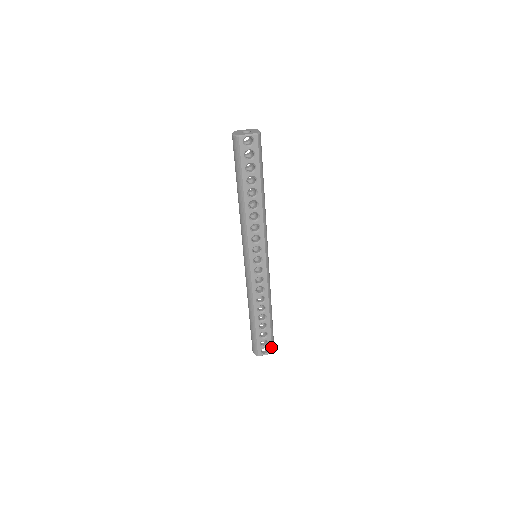
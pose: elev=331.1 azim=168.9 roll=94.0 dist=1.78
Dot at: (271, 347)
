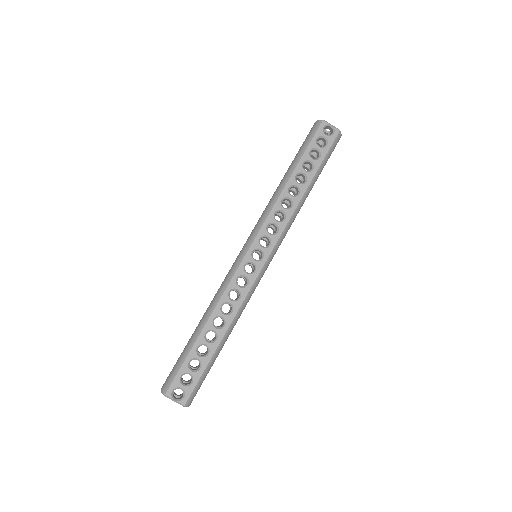
Dot at: (190, 393)
